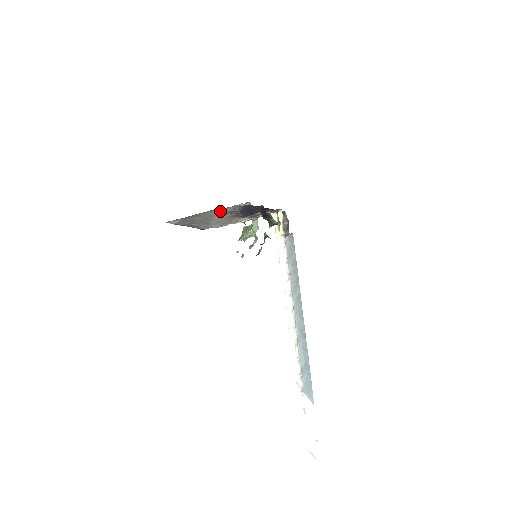
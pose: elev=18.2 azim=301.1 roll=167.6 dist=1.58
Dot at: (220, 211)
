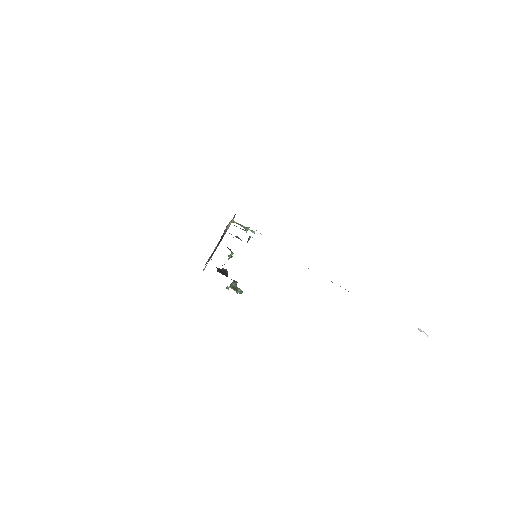
Dot at: occluded
